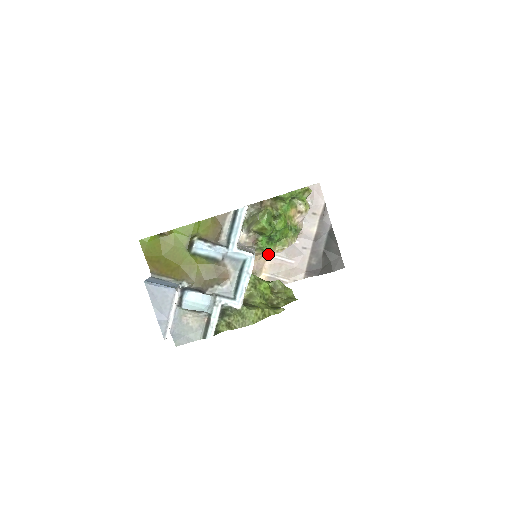
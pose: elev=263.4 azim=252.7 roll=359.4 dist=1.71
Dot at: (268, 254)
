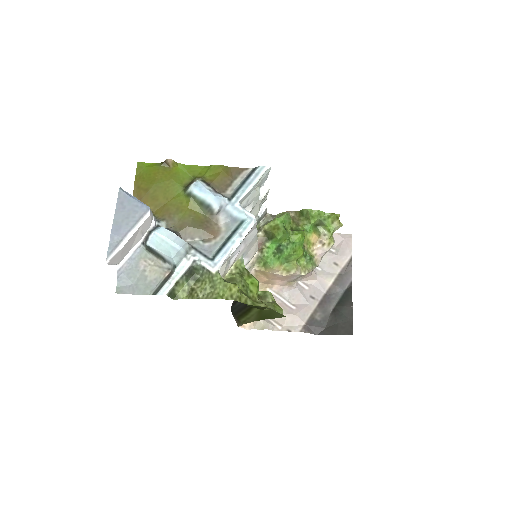
Dot at: (269, 289)
